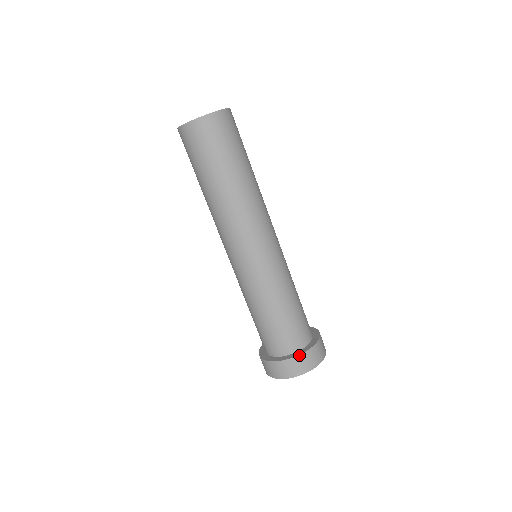
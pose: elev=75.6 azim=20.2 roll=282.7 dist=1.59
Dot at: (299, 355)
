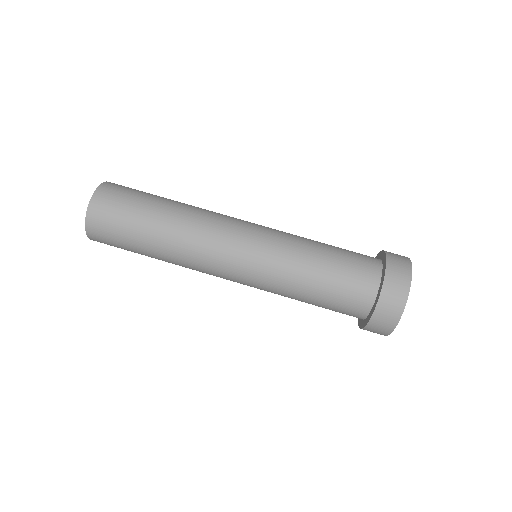
Dot at: (386, 265)
